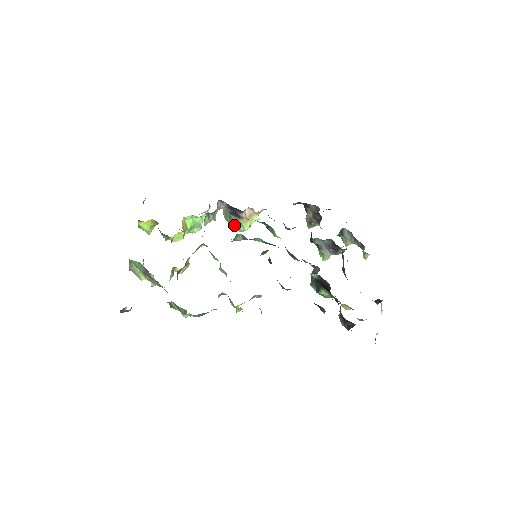
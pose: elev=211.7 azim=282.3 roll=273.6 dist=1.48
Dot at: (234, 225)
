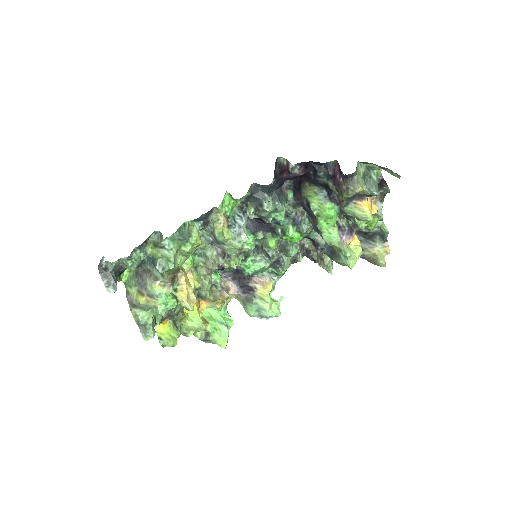
Dot at: (262, 317)
